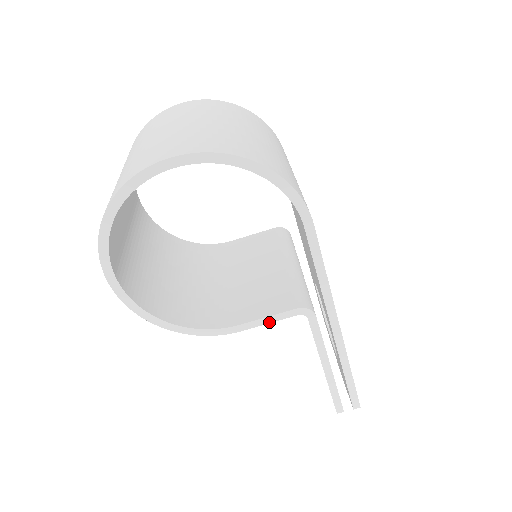
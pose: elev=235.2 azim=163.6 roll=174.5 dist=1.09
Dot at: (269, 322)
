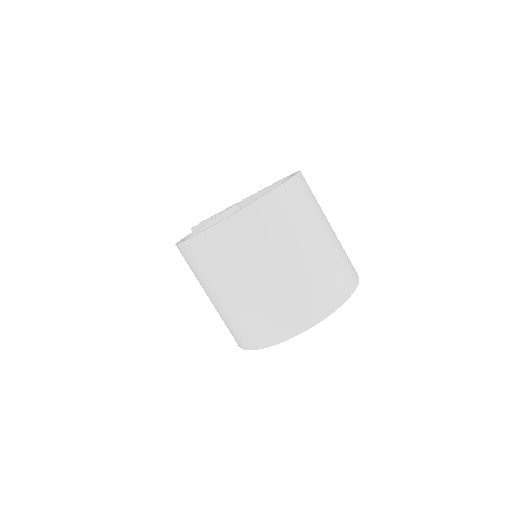
Dot at: occluded
